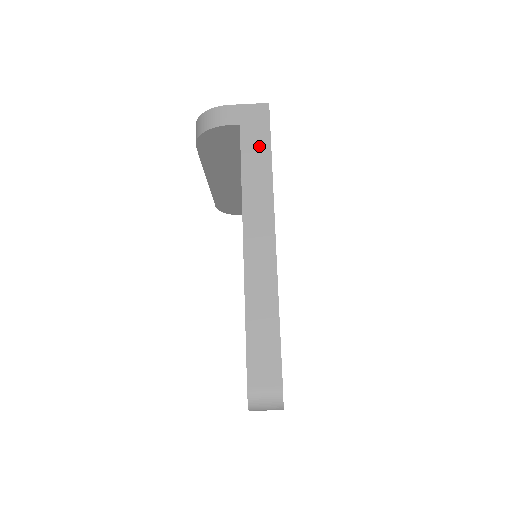
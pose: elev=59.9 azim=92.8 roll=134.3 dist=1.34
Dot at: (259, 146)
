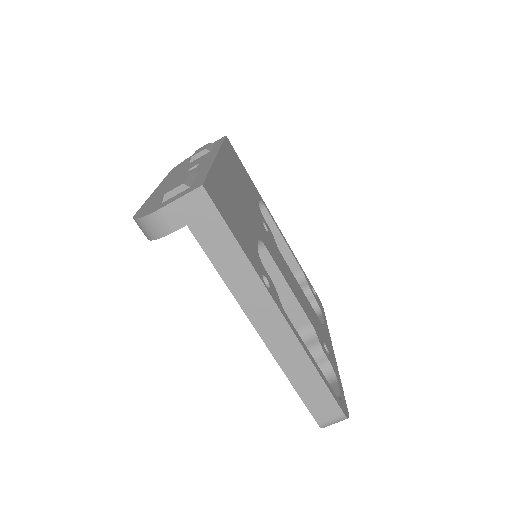
Dot at: (220, 240)
